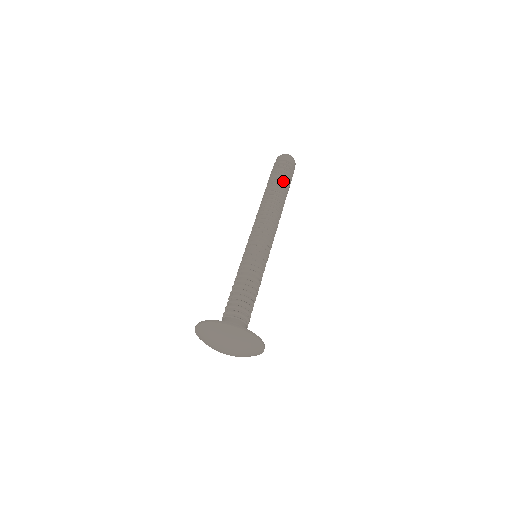
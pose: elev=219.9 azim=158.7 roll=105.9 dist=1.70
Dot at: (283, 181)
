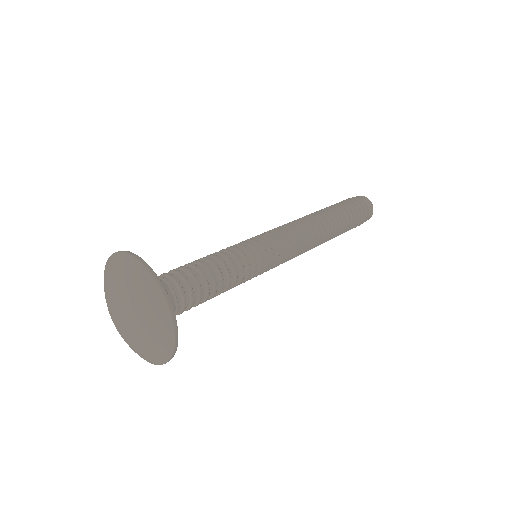
Dot at: (348, 223)
